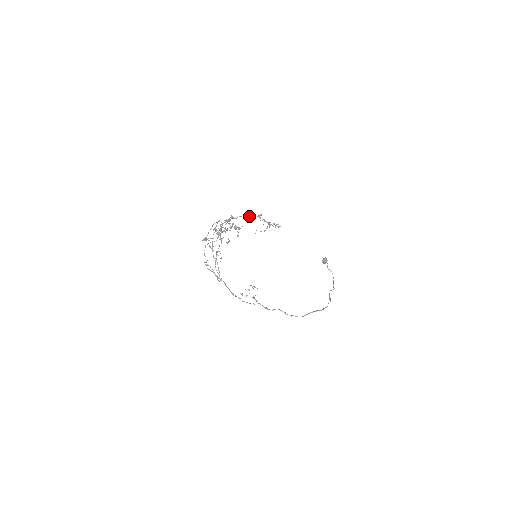
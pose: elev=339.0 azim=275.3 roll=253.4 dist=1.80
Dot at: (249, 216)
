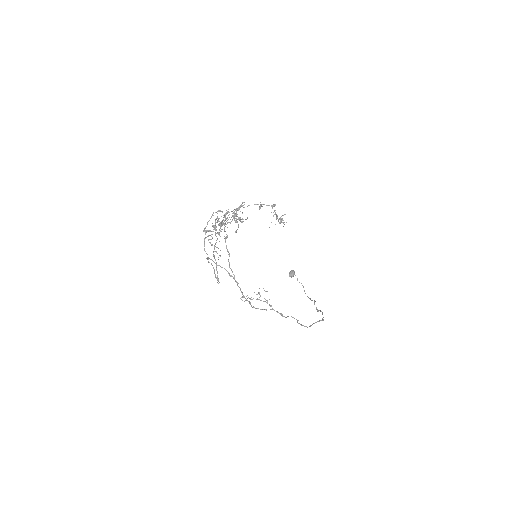
Dot at: (260, 206)
